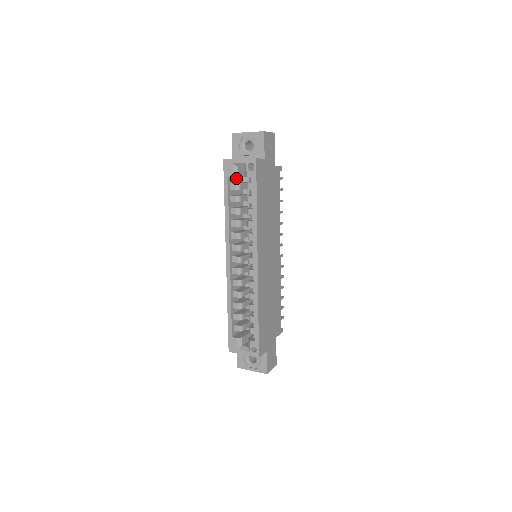
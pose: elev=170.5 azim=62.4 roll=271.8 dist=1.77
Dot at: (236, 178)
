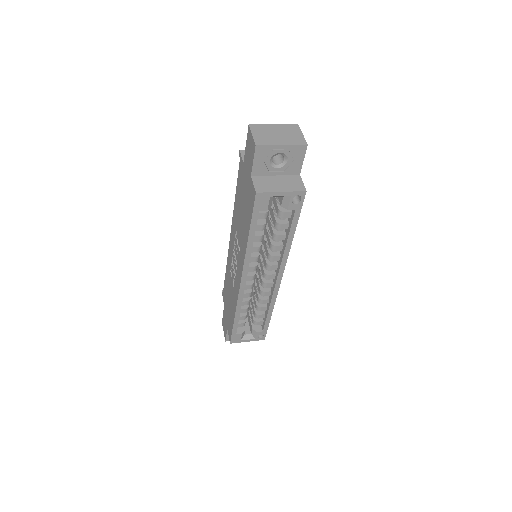
Dot at: occluded
